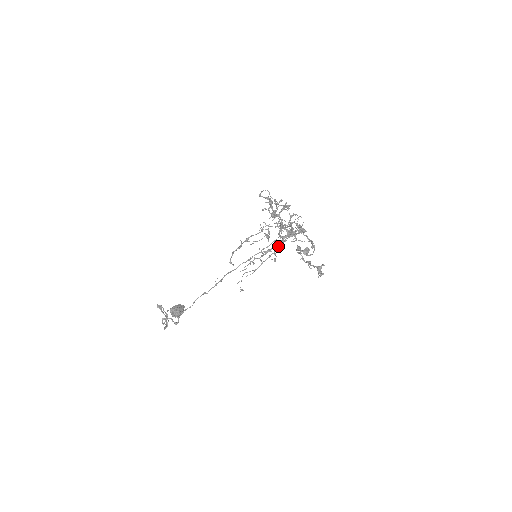
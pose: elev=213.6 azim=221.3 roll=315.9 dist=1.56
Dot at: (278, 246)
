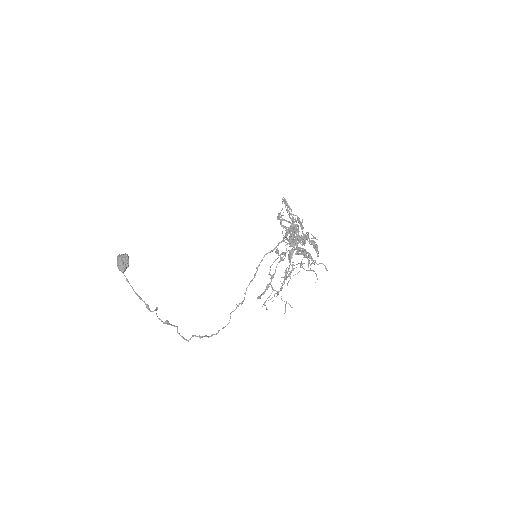
Dot at: (290, 261)
